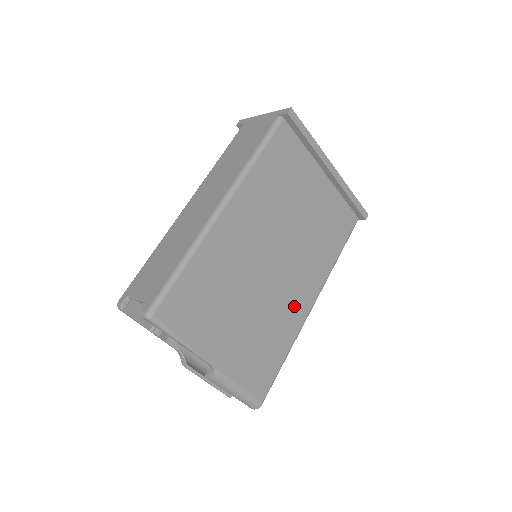
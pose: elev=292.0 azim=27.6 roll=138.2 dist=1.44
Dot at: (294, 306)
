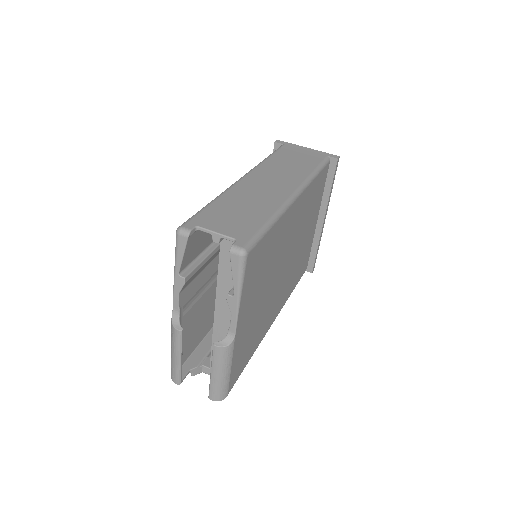
Dot at: (270, 315)
